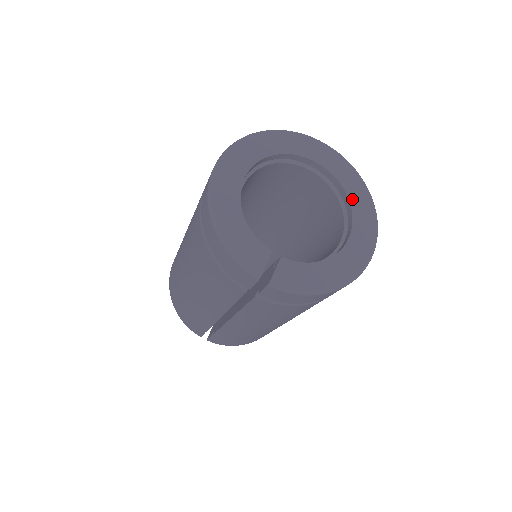
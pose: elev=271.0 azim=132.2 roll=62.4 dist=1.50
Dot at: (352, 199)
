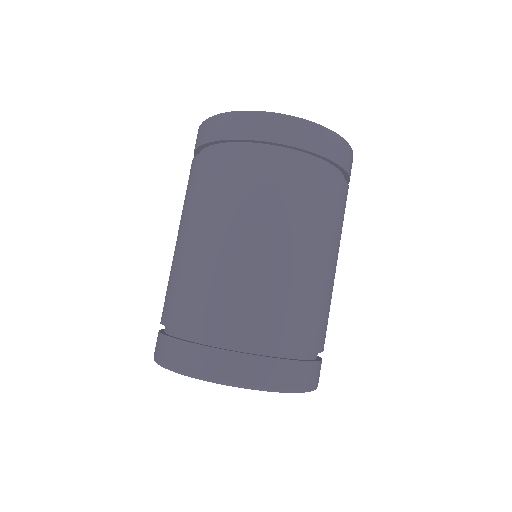
Dot at: occluded
